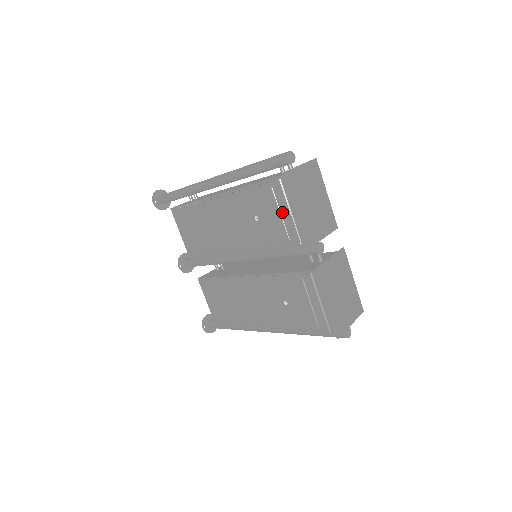
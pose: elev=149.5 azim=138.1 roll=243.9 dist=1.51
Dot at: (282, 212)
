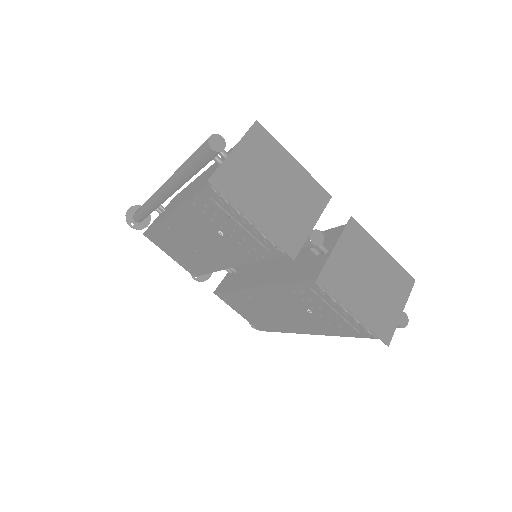
Dot at: (240, 223)
